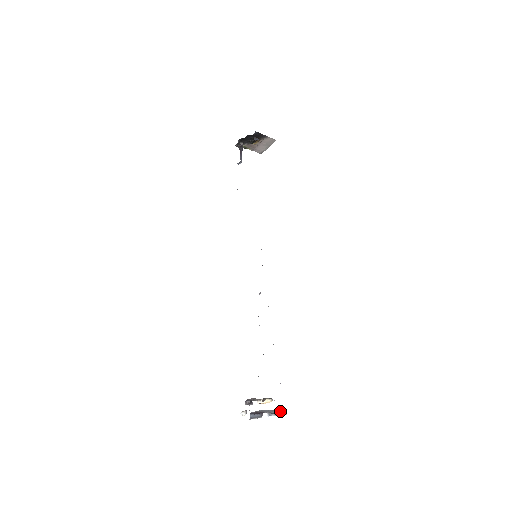
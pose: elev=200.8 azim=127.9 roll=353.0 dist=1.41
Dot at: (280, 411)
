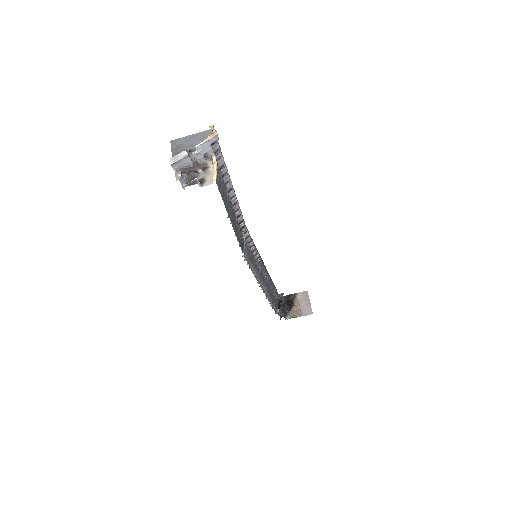
Dot at: (210, 138)
